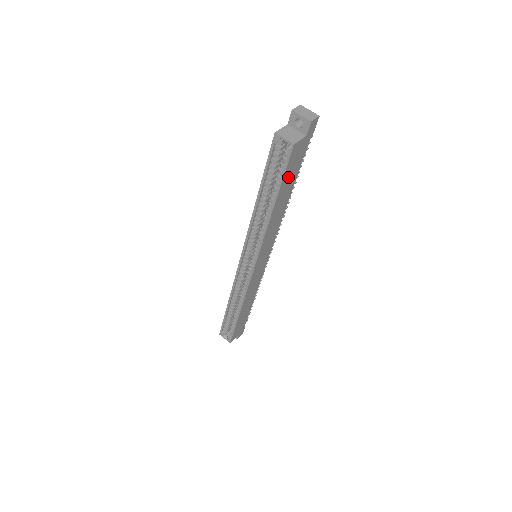
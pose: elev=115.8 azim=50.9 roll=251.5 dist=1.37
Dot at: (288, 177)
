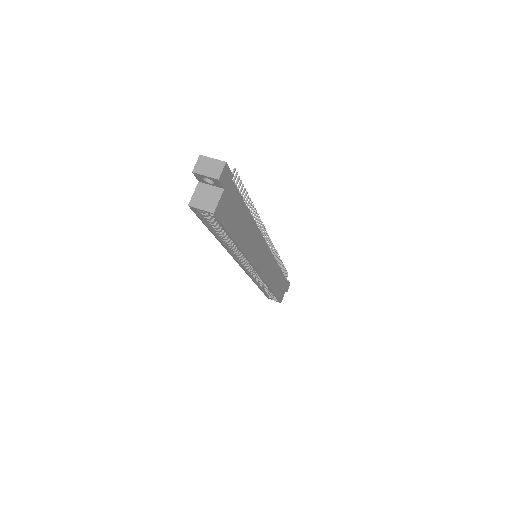
Dot at: (233, 221)
